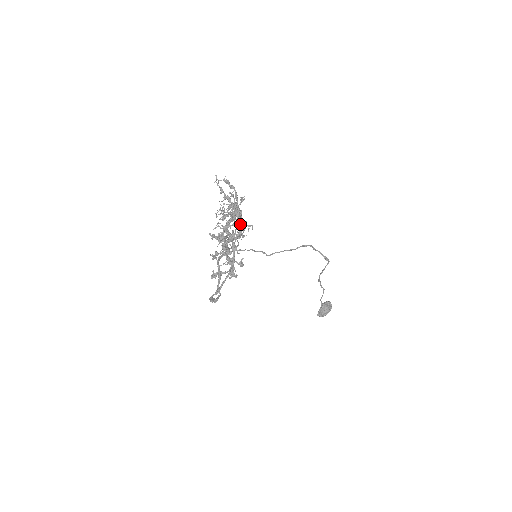
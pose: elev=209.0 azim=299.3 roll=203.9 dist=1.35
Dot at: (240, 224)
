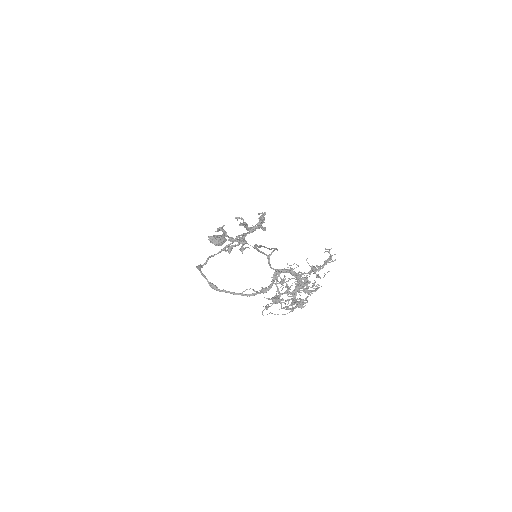
Dot at: occluded
